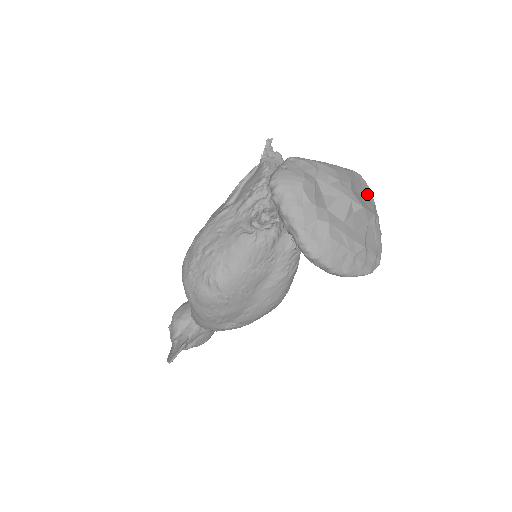
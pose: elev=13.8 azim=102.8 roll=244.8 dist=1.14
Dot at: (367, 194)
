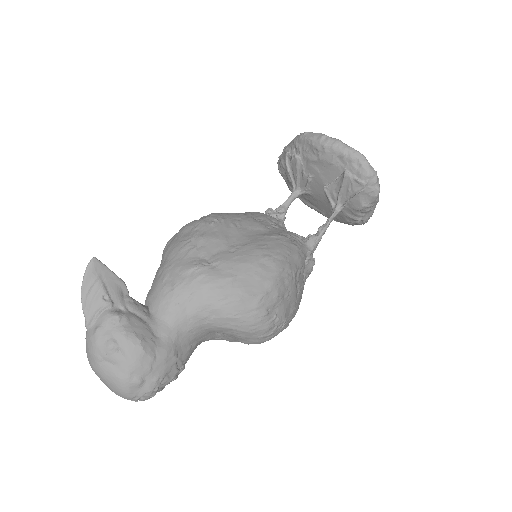
Dot at: occluded
